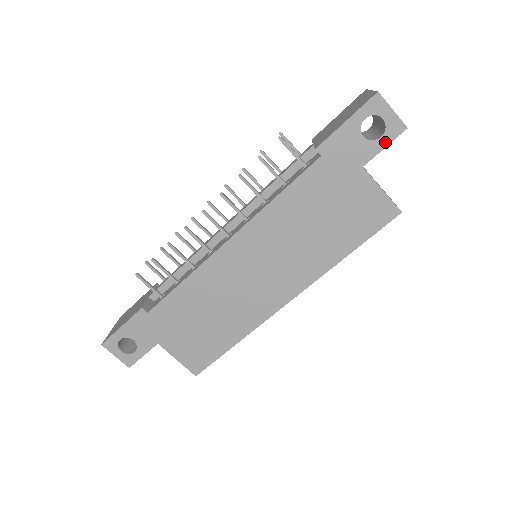
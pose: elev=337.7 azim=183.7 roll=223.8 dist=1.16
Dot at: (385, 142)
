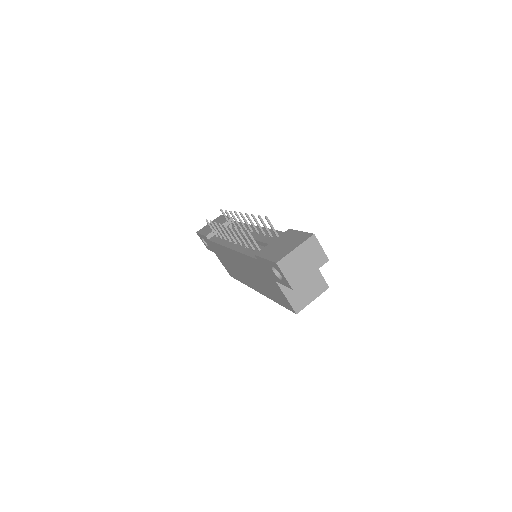
Dot at: (284, 284)
